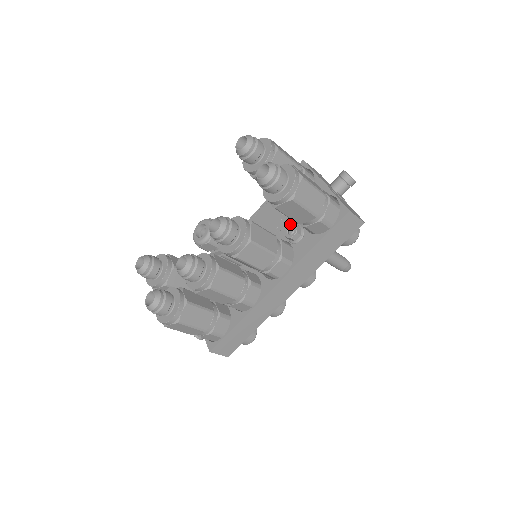
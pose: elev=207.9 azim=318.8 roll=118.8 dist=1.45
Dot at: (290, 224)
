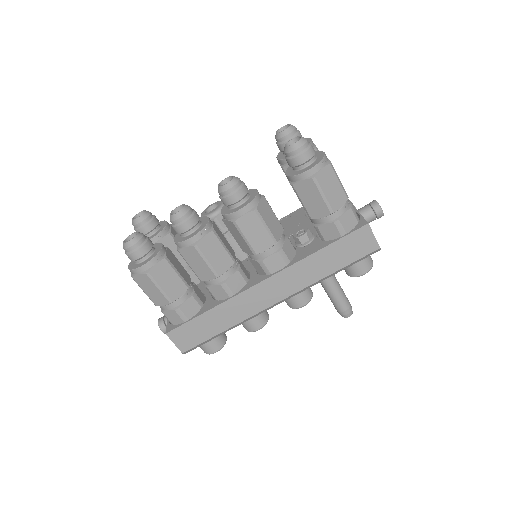
Dot at: occluded
